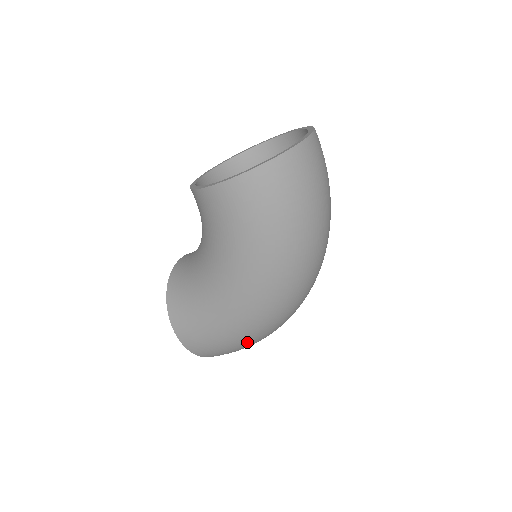
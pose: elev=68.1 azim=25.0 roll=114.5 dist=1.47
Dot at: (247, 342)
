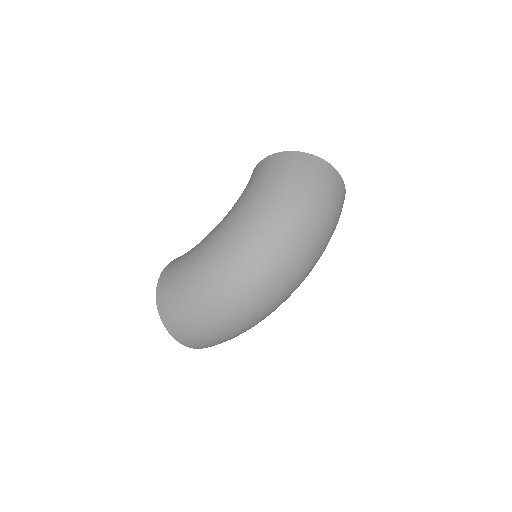
Dot at: (197, 292)
